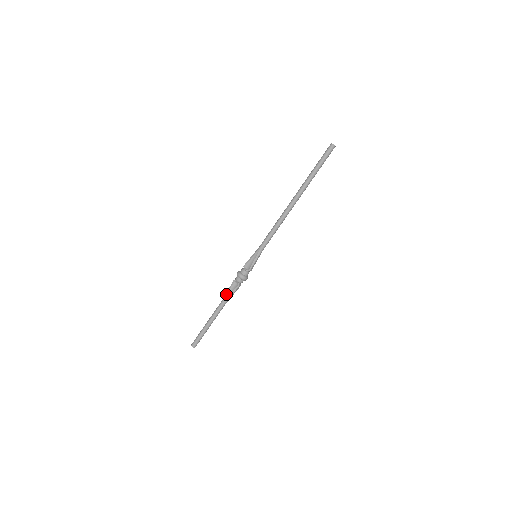
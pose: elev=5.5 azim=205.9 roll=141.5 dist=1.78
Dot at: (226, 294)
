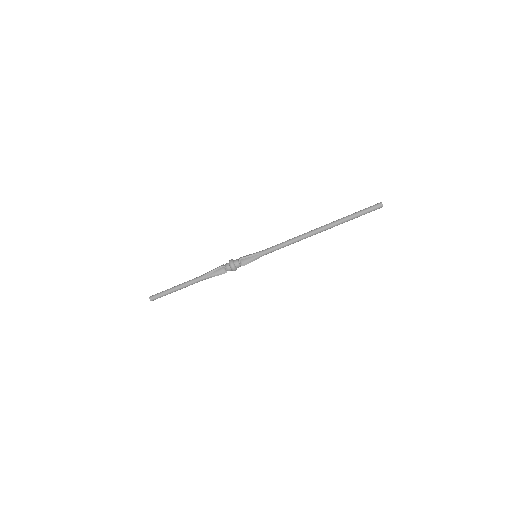
Dot at: (209, 273)
